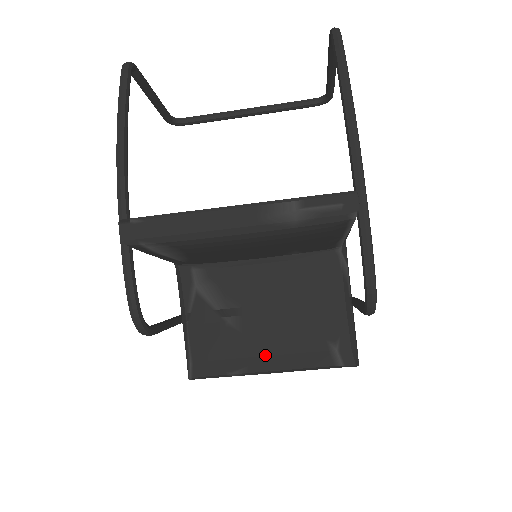
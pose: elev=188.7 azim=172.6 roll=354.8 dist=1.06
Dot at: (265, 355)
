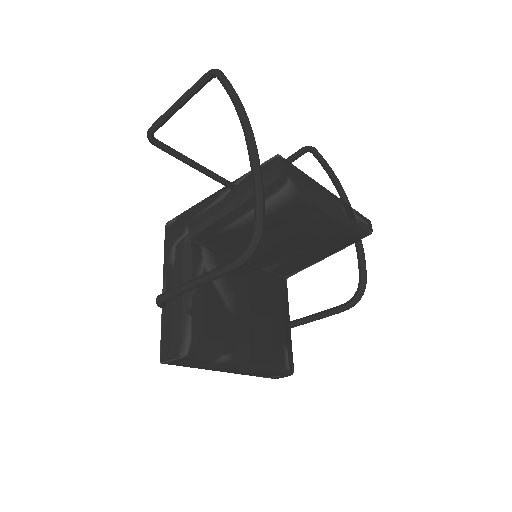
Dot at: (249, 344)
